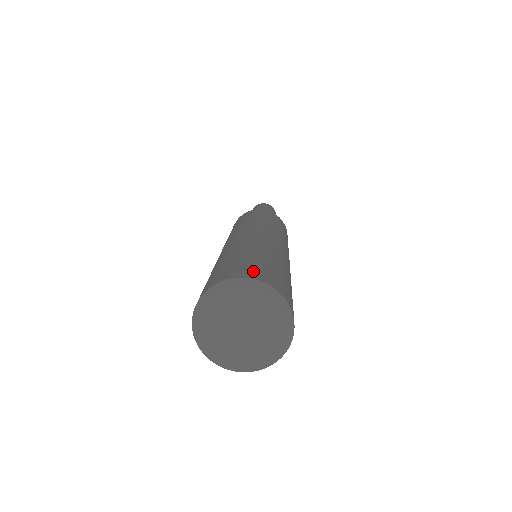
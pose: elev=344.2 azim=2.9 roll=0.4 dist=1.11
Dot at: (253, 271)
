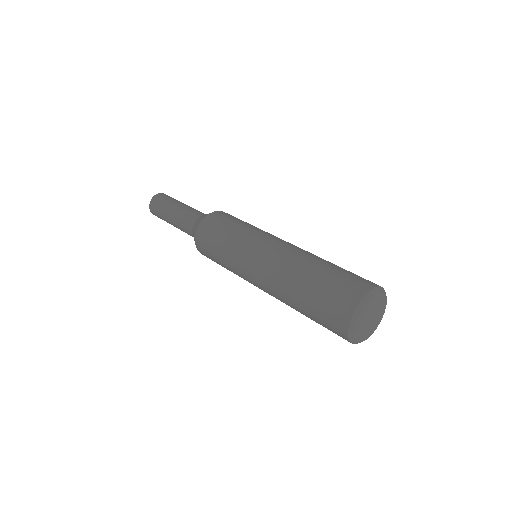
Dot at: (368, 280)
